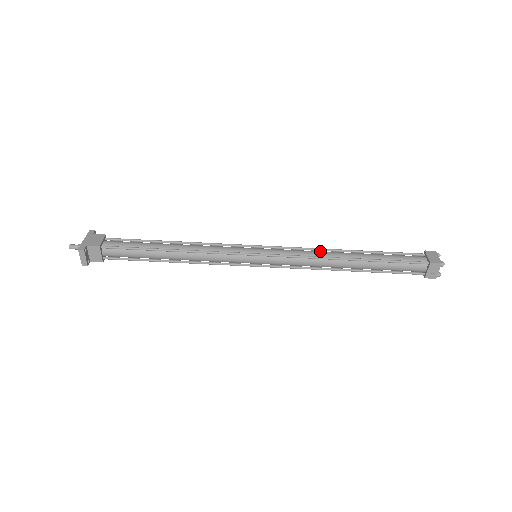
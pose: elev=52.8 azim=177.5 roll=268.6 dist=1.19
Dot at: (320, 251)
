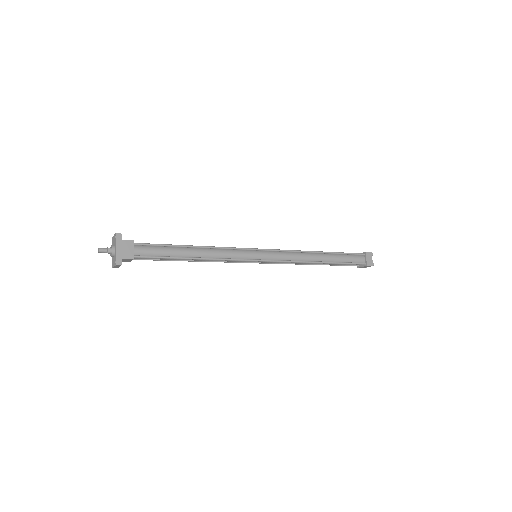
Dot at: (302, 254)
